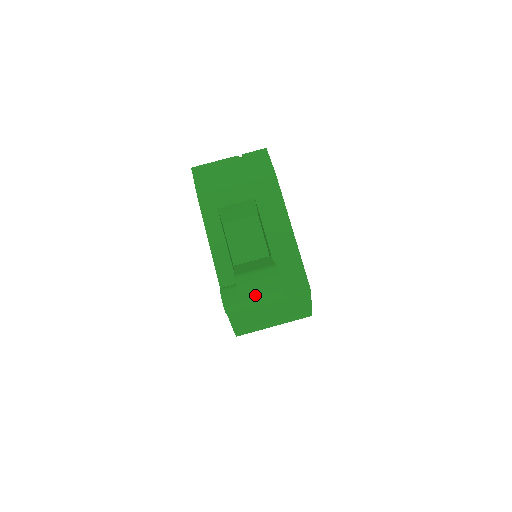
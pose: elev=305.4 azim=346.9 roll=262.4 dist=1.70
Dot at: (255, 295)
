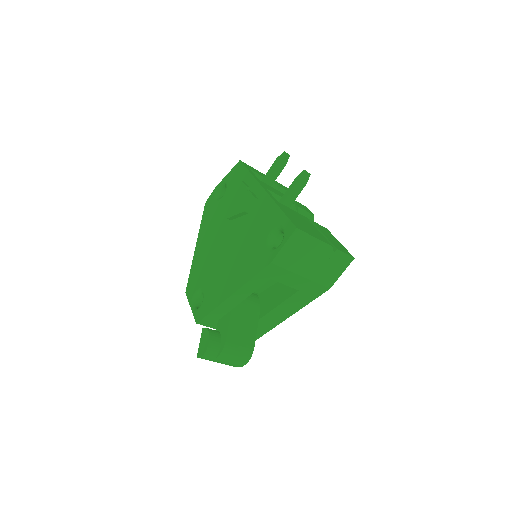
Dot at: (223, 362)
